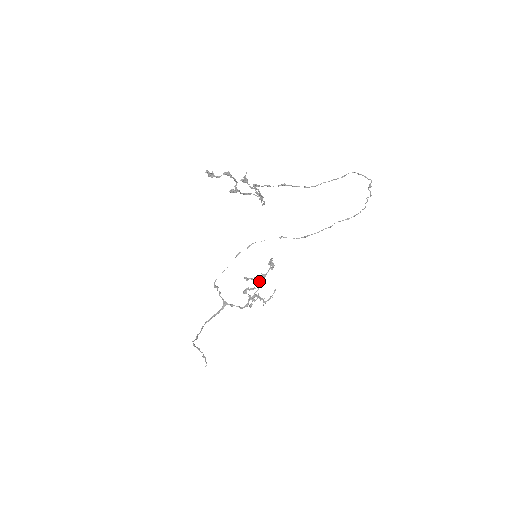
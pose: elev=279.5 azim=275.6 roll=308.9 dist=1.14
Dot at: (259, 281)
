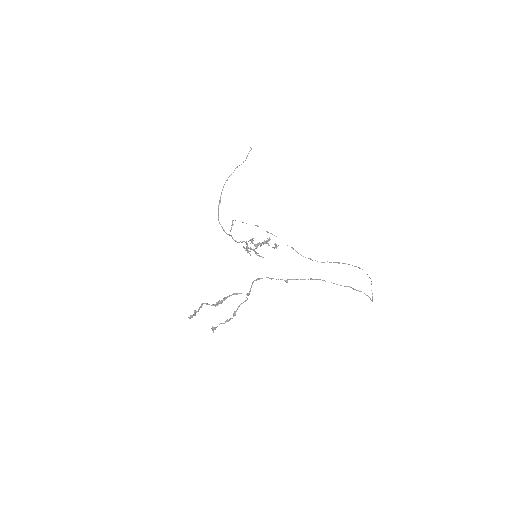
Dot at: (260, 246)
